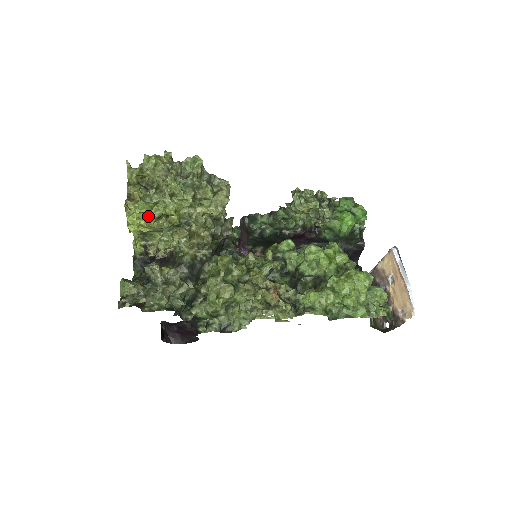
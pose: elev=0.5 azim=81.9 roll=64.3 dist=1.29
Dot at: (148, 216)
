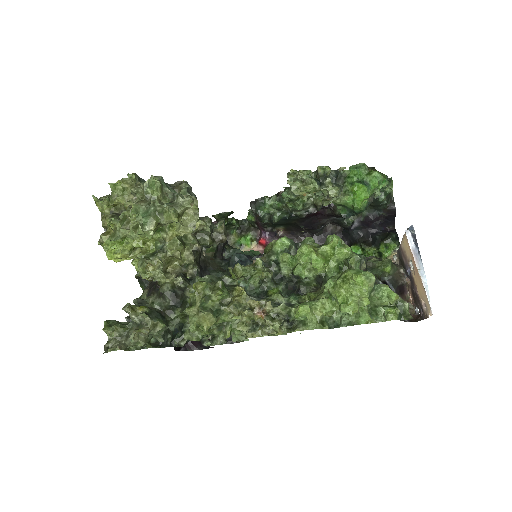
Dot at: (121, 251)
